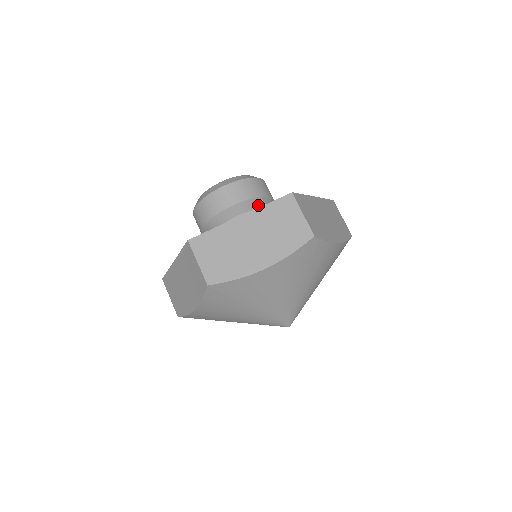
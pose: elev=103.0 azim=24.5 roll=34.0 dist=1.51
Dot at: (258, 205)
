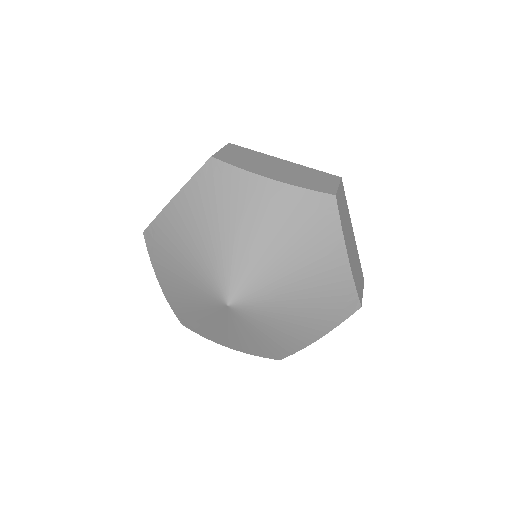
Dot at: occluded
